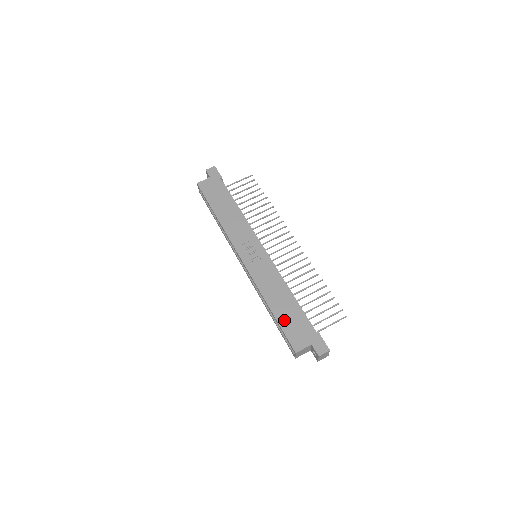
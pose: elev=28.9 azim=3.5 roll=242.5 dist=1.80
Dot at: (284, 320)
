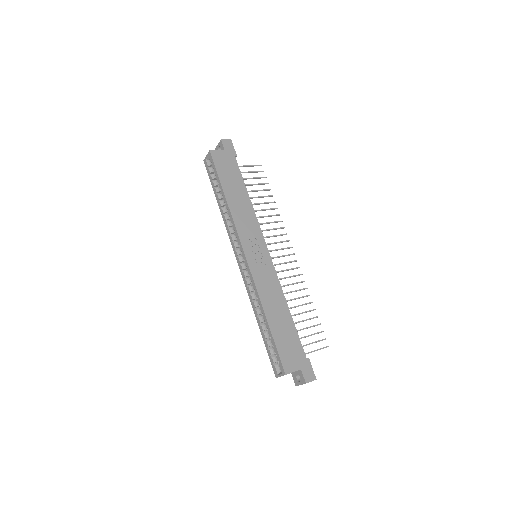
Dot at: (279, 336)
